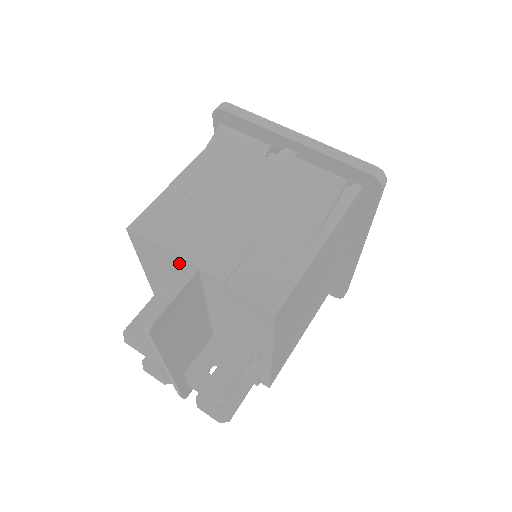
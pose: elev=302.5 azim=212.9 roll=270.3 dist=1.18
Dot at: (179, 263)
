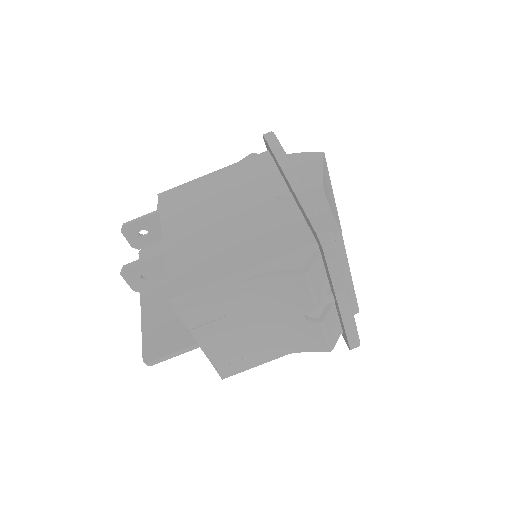
Dot at: occluded
